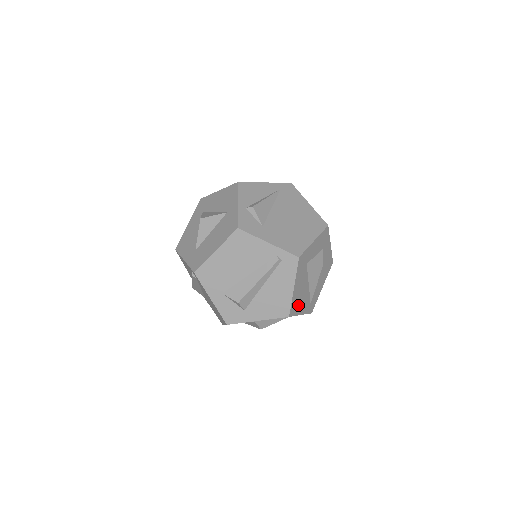
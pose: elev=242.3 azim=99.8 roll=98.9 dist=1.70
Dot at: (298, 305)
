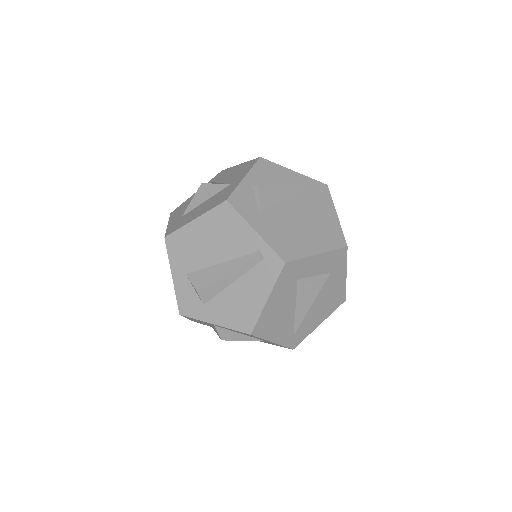
Dot at: (271, 327)
